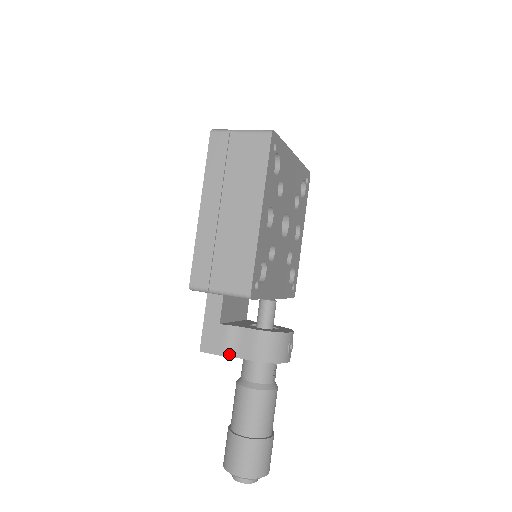
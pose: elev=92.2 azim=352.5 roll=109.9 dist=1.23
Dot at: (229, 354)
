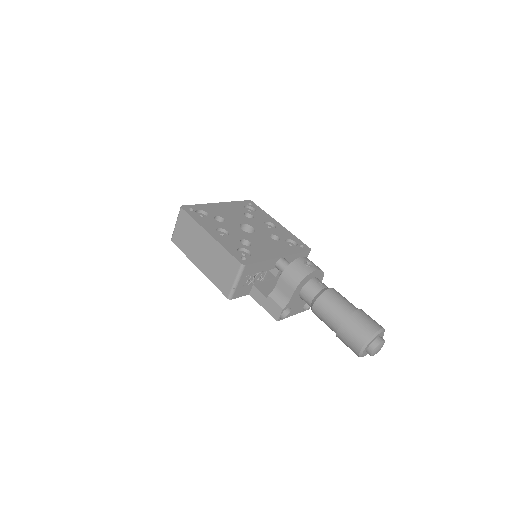
Dot at: (286, 304)
